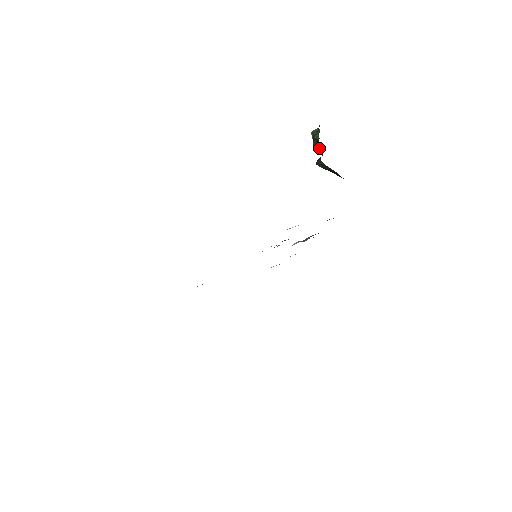
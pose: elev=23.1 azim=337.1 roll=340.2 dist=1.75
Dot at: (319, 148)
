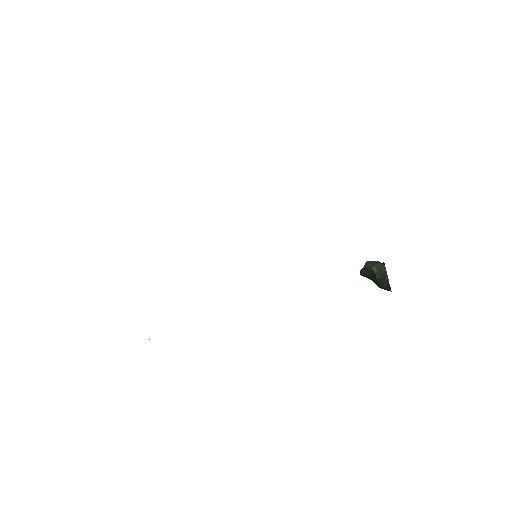
Dot at: occluded
